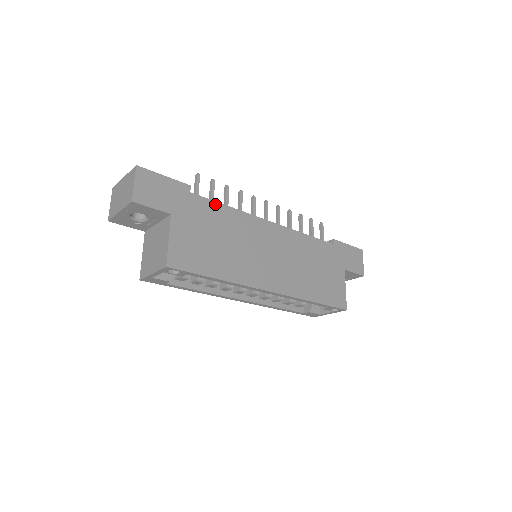
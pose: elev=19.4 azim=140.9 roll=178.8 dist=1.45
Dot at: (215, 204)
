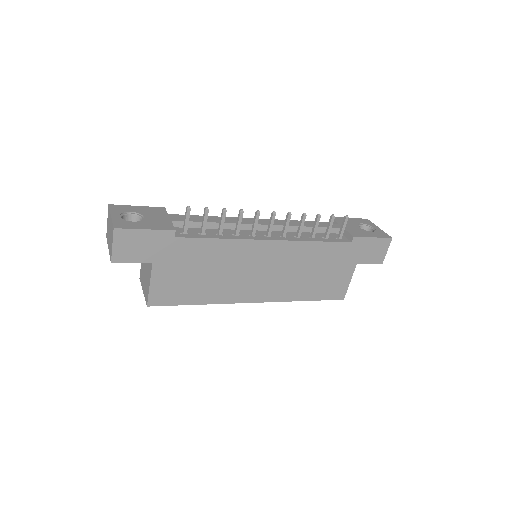
Dot at: (203, 241)
